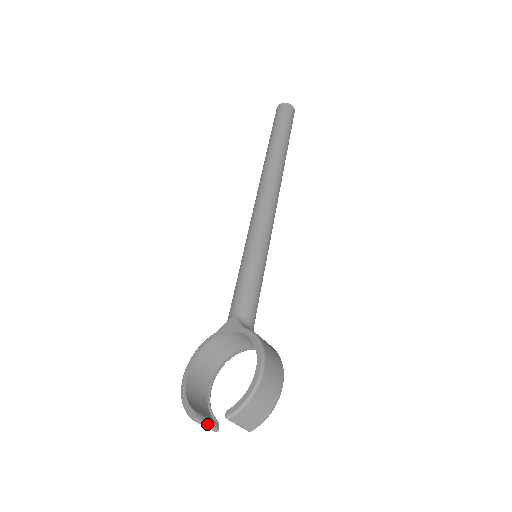
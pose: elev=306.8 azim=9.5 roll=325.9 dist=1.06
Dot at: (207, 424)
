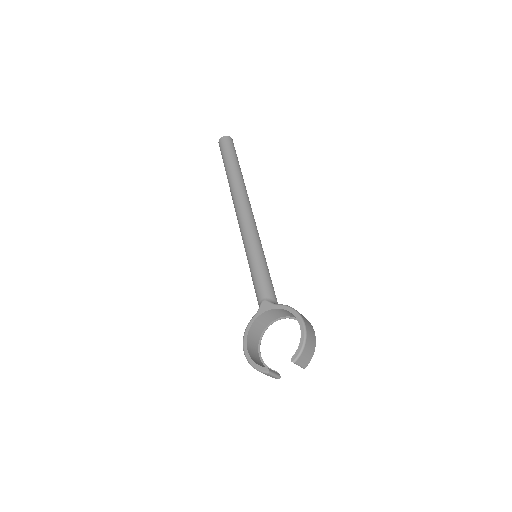
Dot at: (275, 374)
